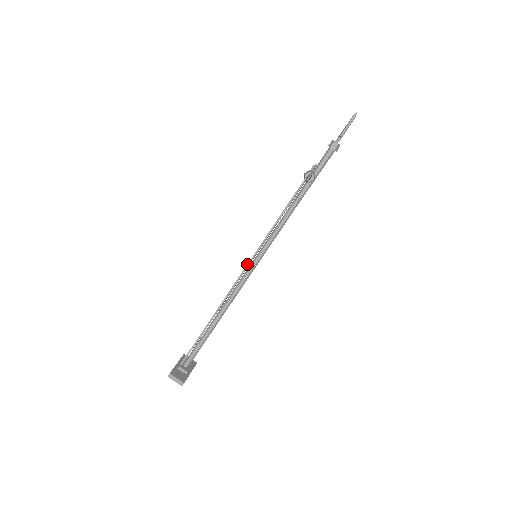
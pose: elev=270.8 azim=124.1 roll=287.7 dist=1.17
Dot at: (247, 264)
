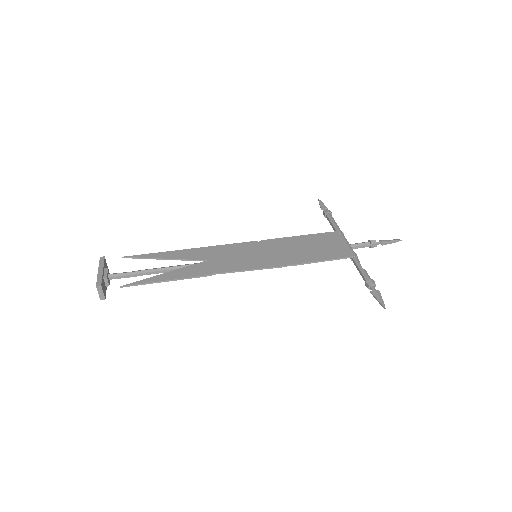
Dot at: (256, 269)
